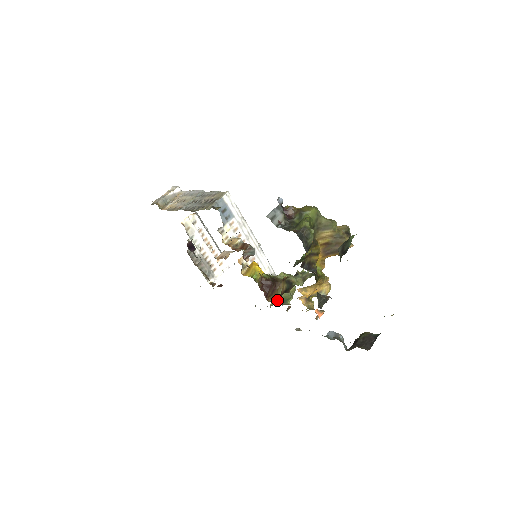
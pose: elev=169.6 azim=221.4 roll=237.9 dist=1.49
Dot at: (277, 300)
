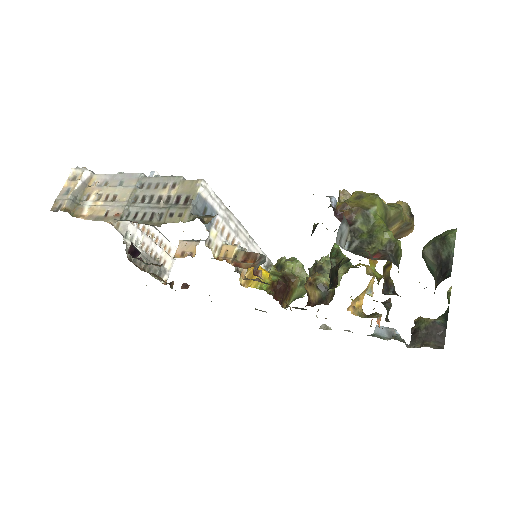
Dot at: (291, 300)
